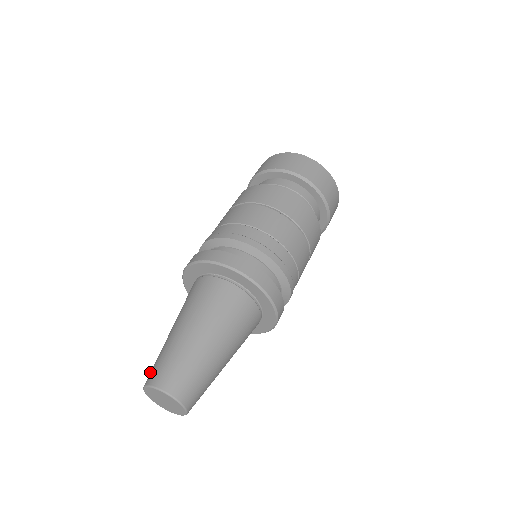
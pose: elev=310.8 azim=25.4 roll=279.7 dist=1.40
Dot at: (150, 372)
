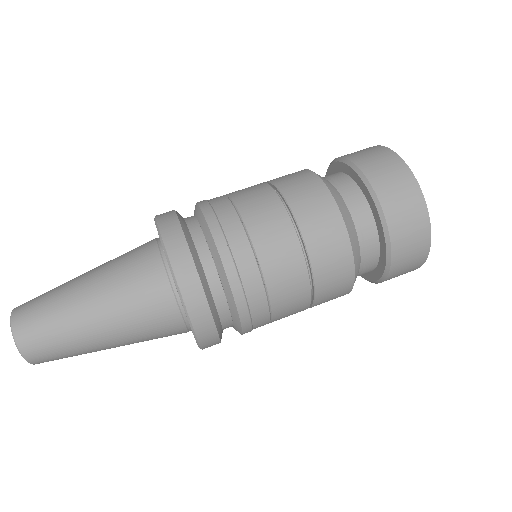
Dot at: occluded
